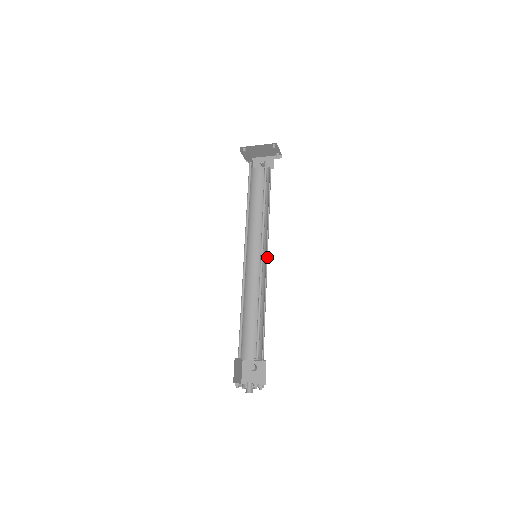
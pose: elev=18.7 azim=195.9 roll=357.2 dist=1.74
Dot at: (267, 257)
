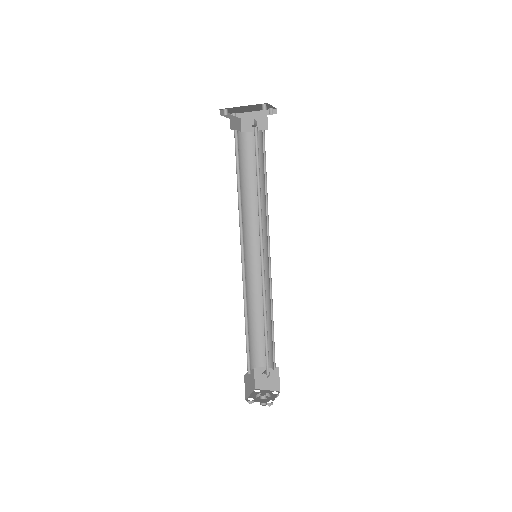
Dot at: (269, 253)
